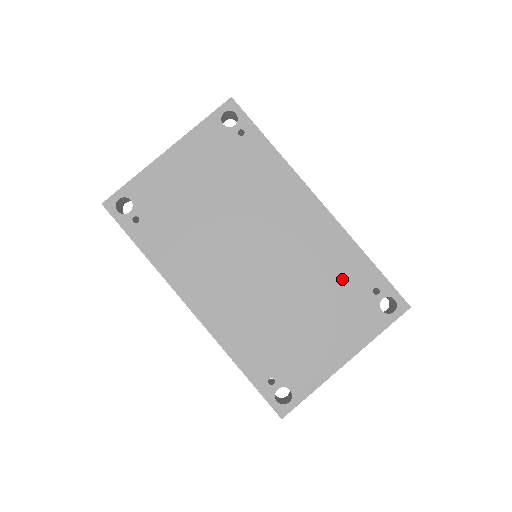
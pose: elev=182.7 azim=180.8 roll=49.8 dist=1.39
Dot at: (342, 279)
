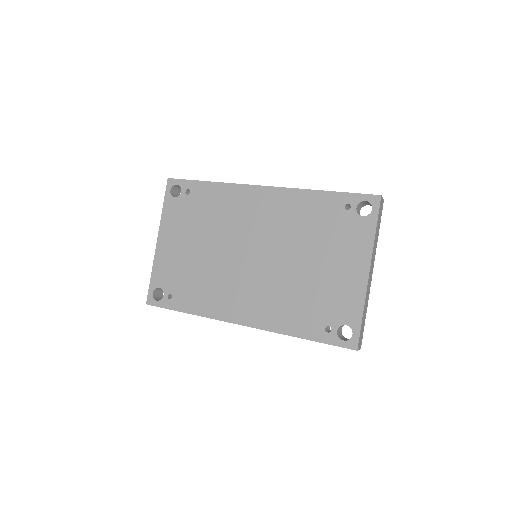
Dot at: (318, 220)
